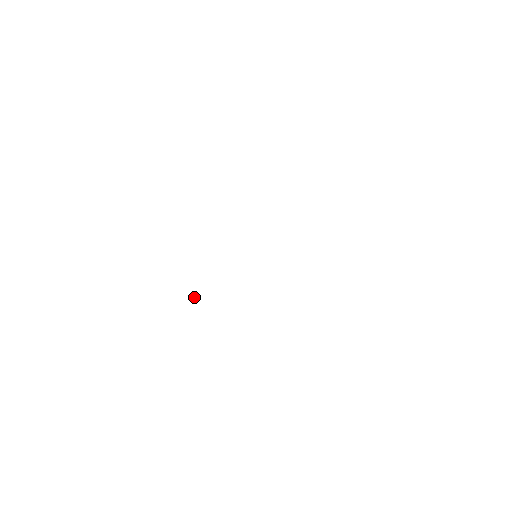
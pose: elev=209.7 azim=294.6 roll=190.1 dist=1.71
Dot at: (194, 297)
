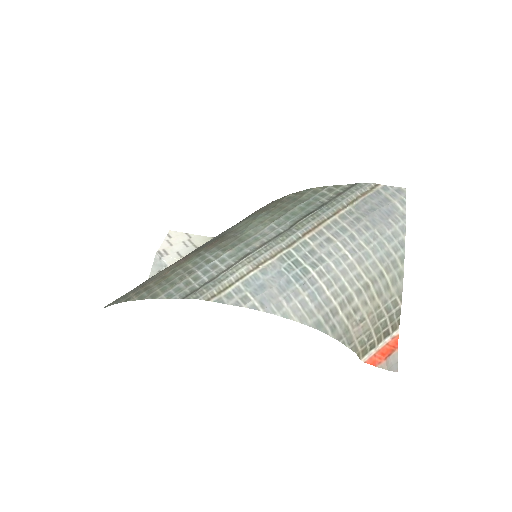
Dot at: occluded
